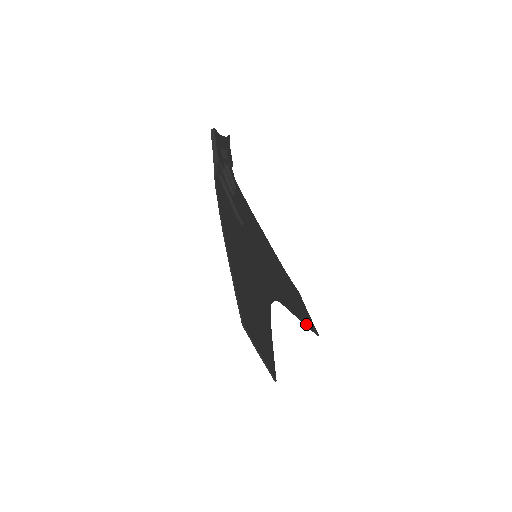
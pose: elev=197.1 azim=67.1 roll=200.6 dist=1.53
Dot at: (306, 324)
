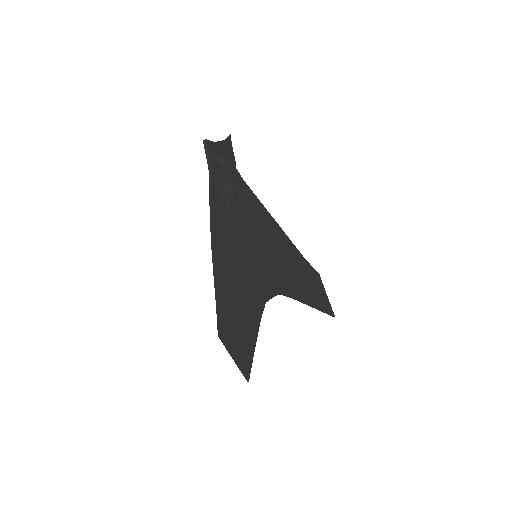
Dot at: (318, 309)
